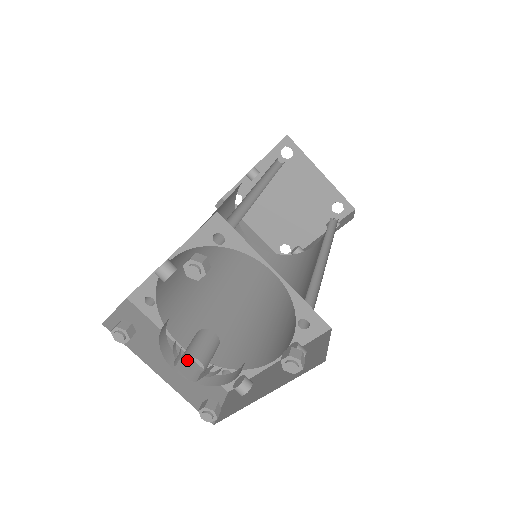
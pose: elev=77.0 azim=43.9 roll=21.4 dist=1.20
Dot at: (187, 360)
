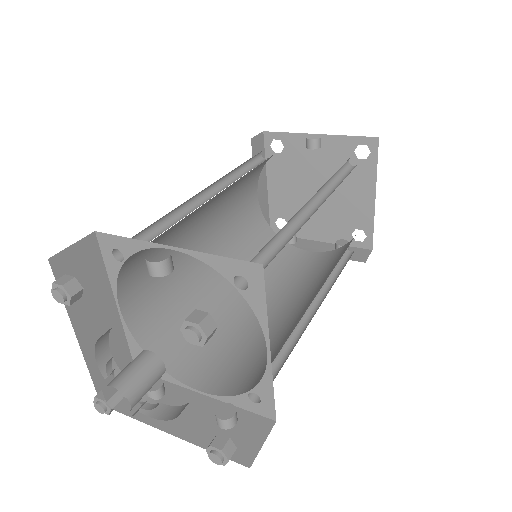
Dot at: (116, 325)
